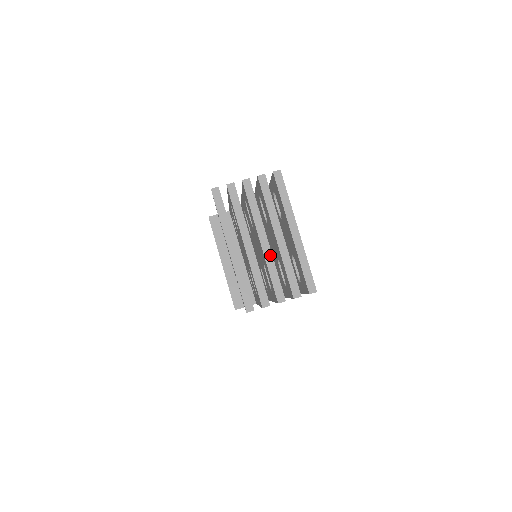
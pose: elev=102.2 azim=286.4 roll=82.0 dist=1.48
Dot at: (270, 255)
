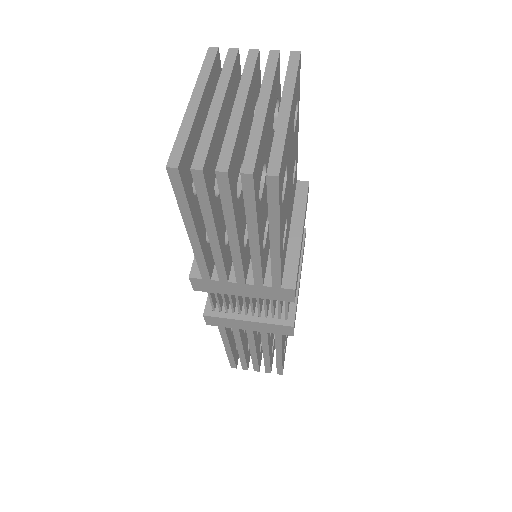
Dot at: (238, 119)
